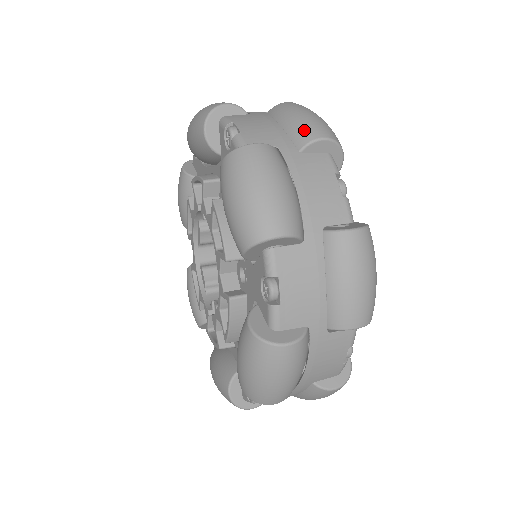
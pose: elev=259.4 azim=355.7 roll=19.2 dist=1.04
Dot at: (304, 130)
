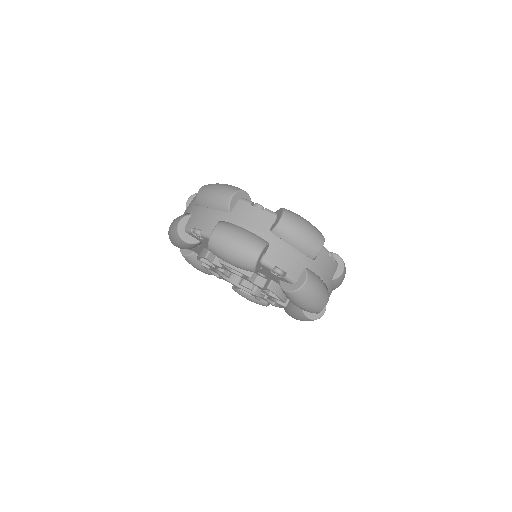
Dot at: (221, 202)
